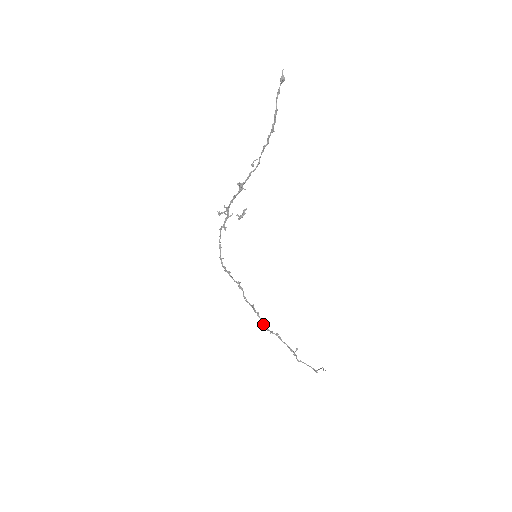
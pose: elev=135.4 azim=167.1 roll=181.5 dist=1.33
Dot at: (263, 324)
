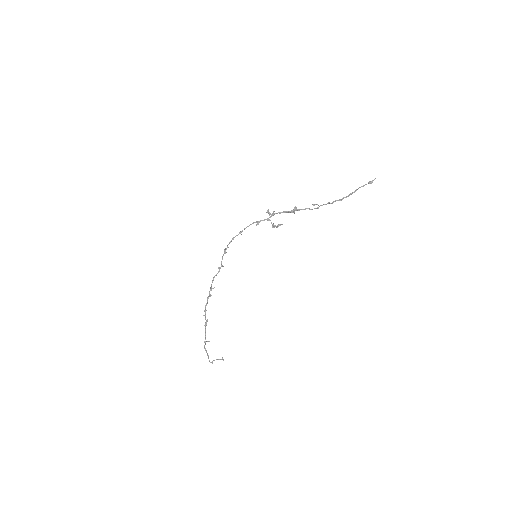
Dot at: (206, 305)
